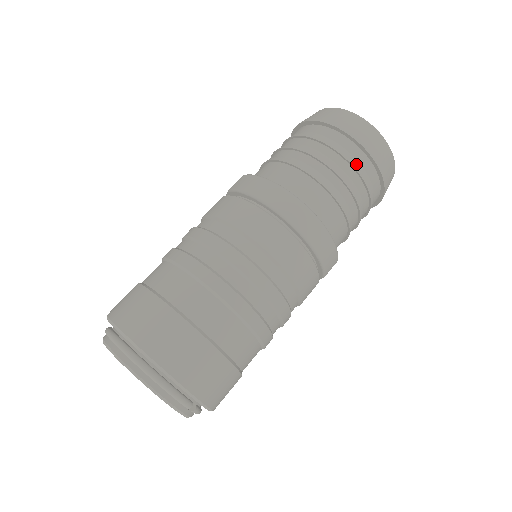
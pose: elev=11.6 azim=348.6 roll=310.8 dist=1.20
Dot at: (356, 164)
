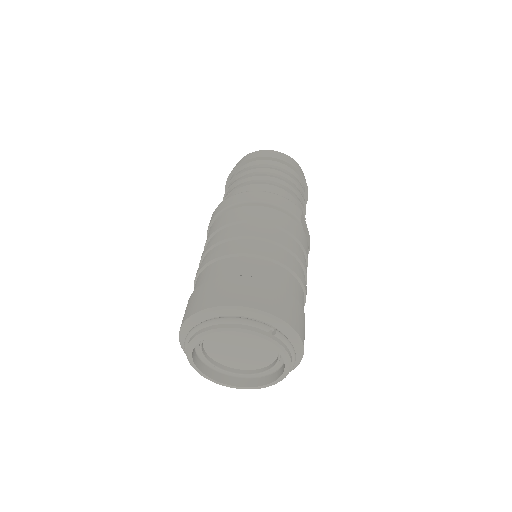
Dot at: (262, 165)
